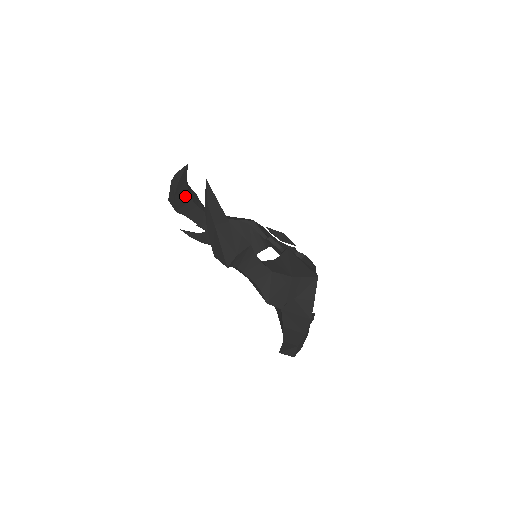
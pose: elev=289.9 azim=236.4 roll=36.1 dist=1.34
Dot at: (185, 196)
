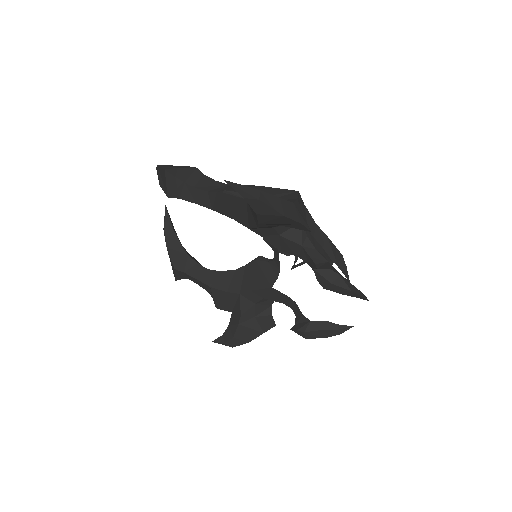
Dot at: (179, 251)
